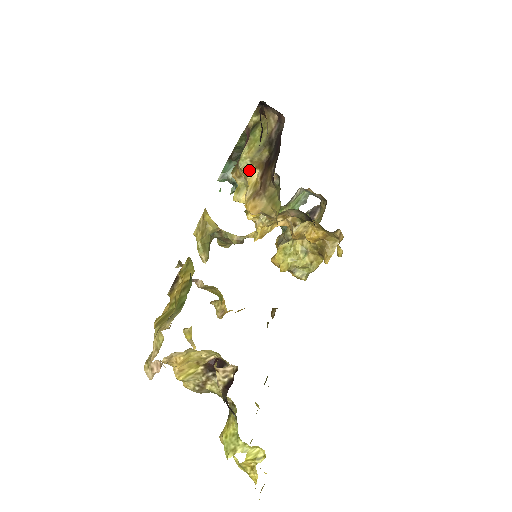
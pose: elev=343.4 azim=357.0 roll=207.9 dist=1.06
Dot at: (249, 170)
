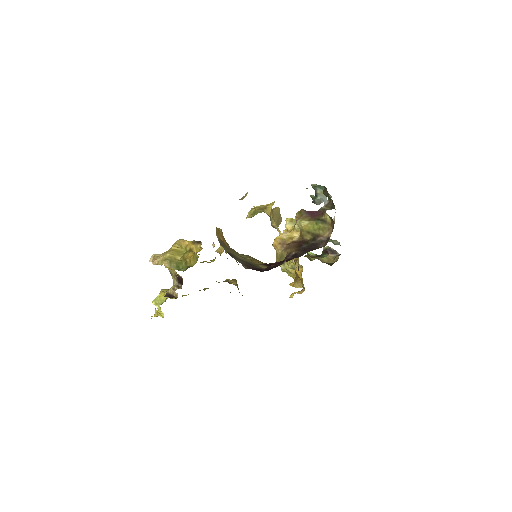
Dot at: (297, 229)
